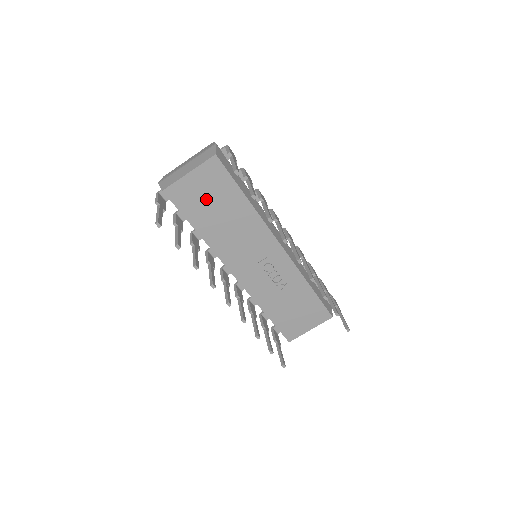
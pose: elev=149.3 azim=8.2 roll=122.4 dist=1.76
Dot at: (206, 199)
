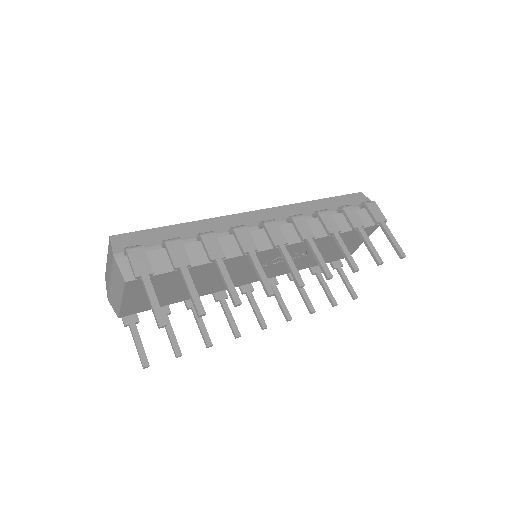
Dot at: (161, 293)
